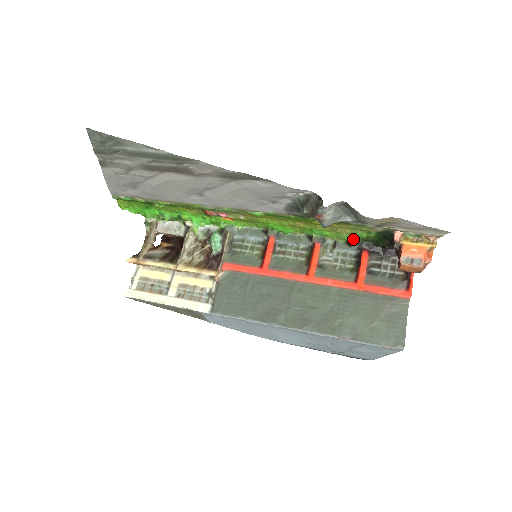
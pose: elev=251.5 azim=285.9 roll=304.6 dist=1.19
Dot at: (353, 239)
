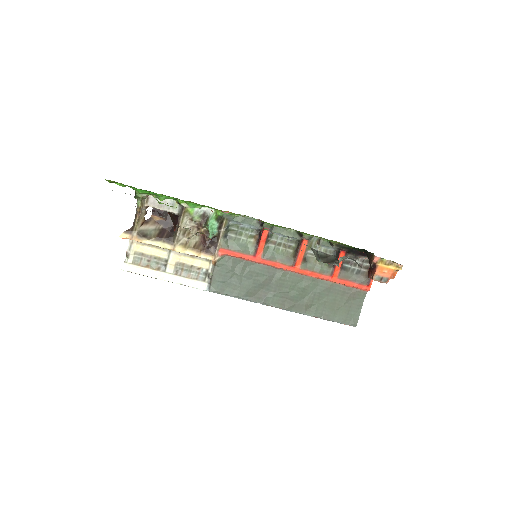
Dot at: (336, 242)
